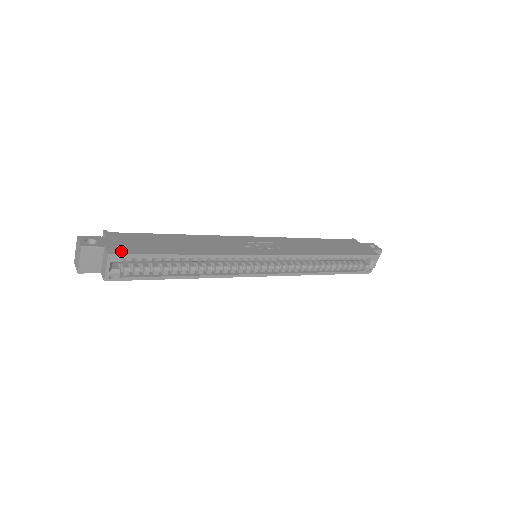
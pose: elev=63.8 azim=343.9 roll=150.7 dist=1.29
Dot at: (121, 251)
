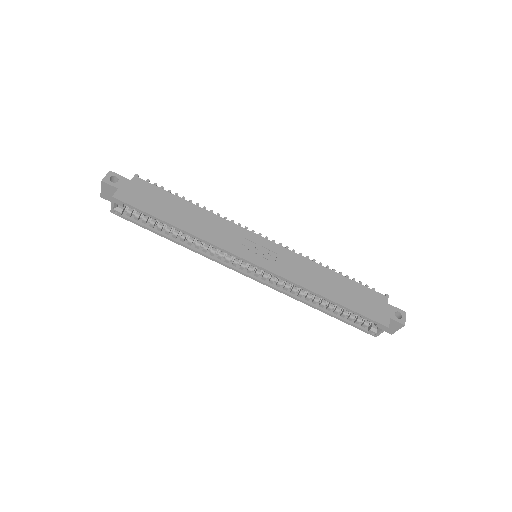
Dot at: (125, 198)
